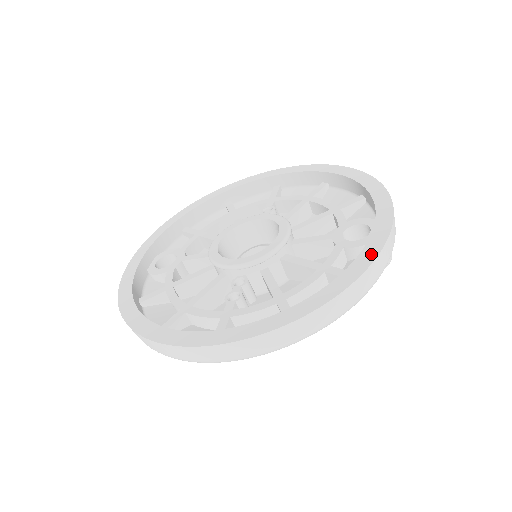
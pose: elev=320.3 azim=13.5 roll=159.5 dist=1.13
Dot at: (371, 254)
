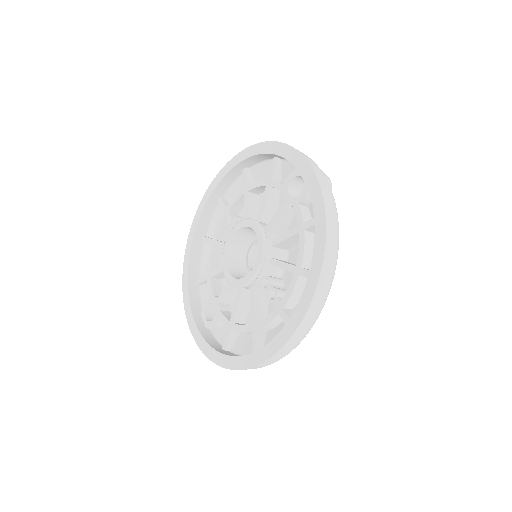
Dot at: (318, 197)
